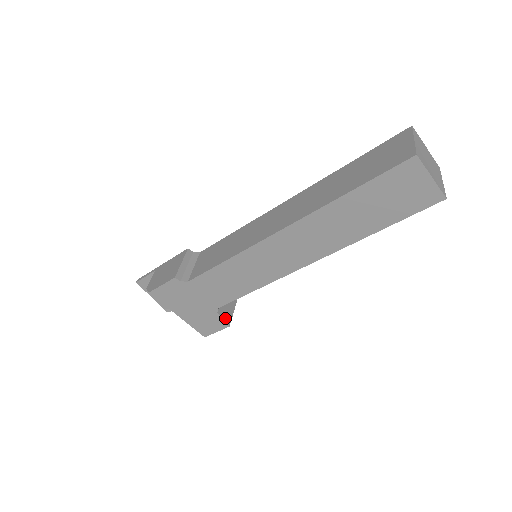
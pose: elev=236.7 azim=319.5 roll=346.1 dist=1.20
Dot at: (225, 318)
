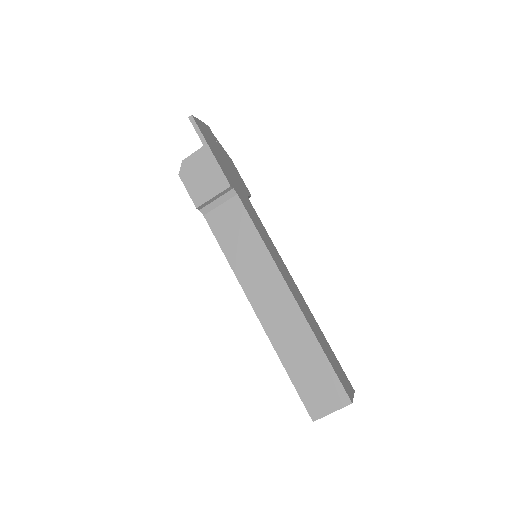
Dot at: occluded
